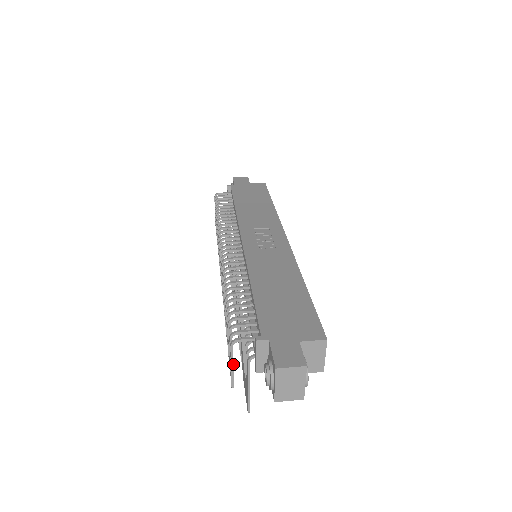
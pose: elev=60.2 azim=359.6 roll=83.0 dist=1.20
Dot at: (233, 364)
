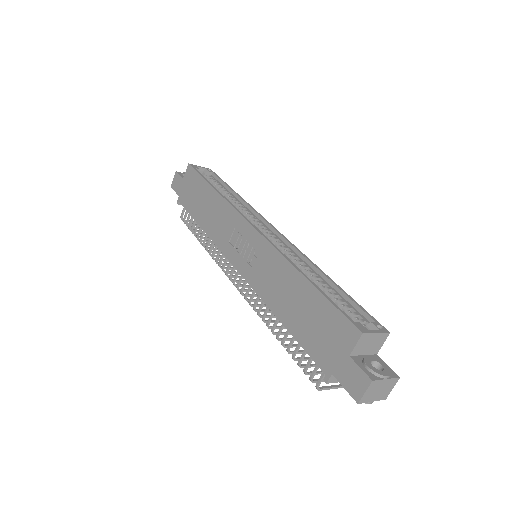
Dot at: (336, 387)
